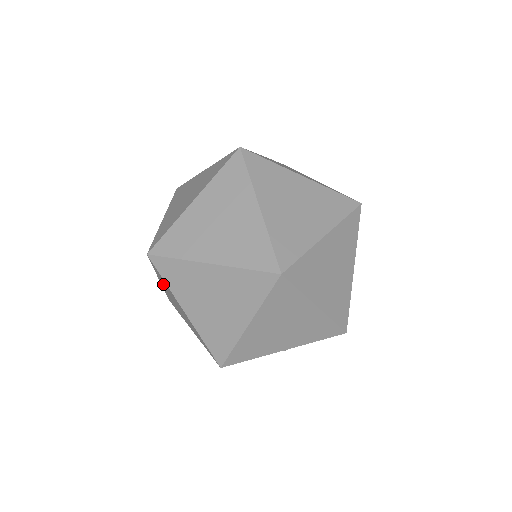
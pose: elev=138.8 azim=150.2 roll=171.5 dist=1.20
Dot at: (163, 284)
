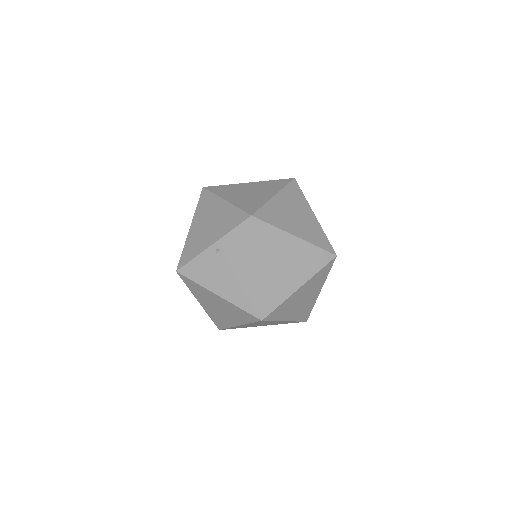
Dot at: occluded
